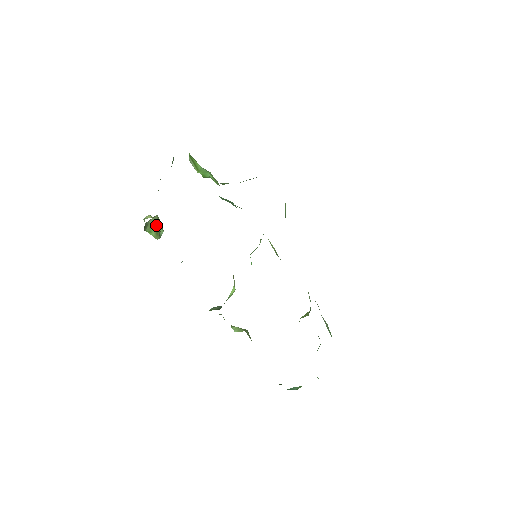
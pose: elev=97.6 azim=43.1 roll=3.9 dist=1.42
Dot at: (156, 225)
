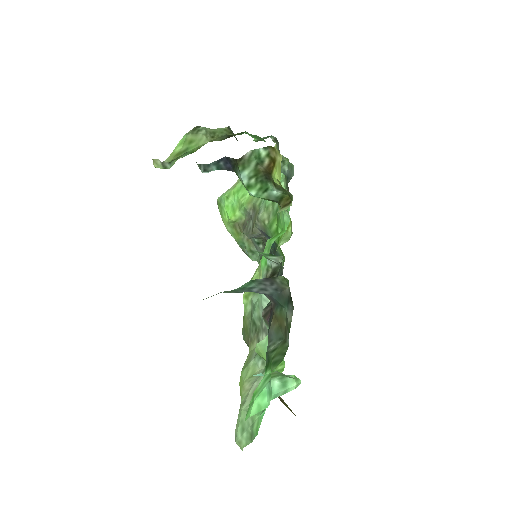
Dot at: (191, 148)
